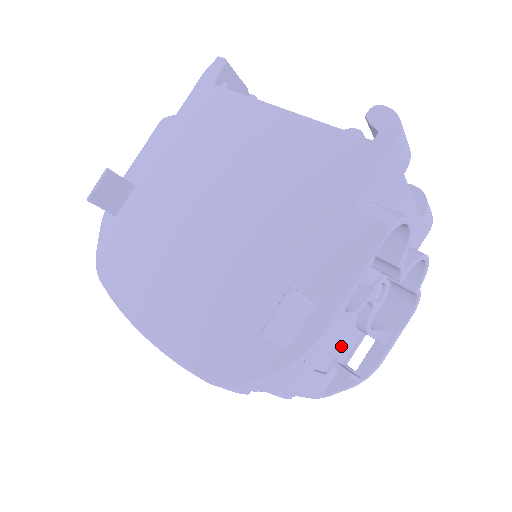
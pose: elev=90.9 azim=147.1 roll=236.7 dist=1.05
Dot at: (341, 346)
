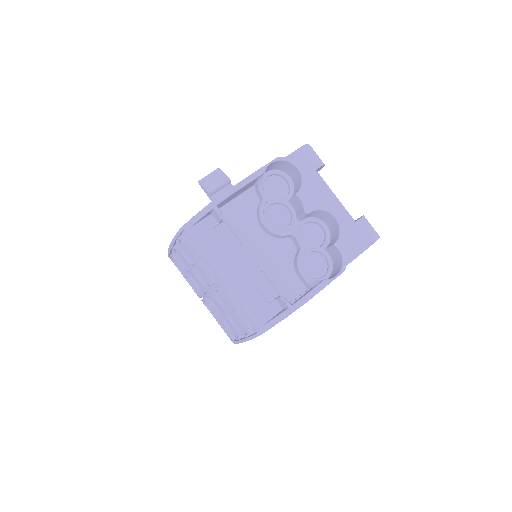
Dot at: (281, 282)
